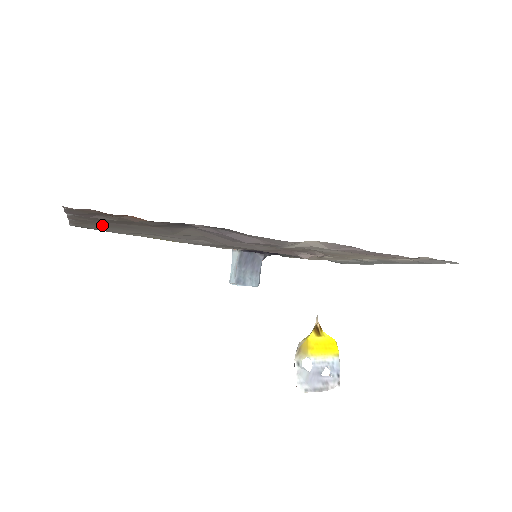
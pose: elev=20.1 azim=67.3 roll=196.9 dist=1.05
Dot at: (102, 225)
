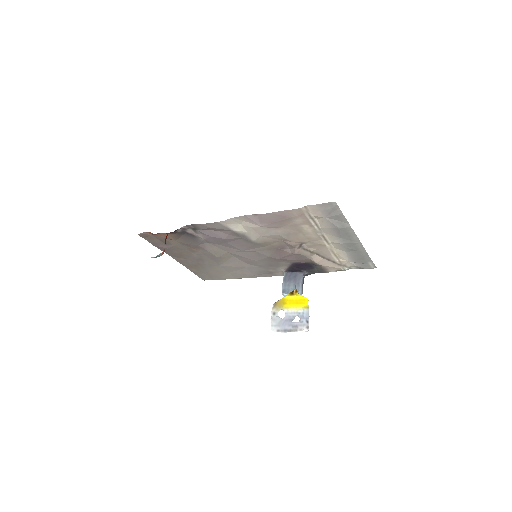
Dot at: (199, 266)
